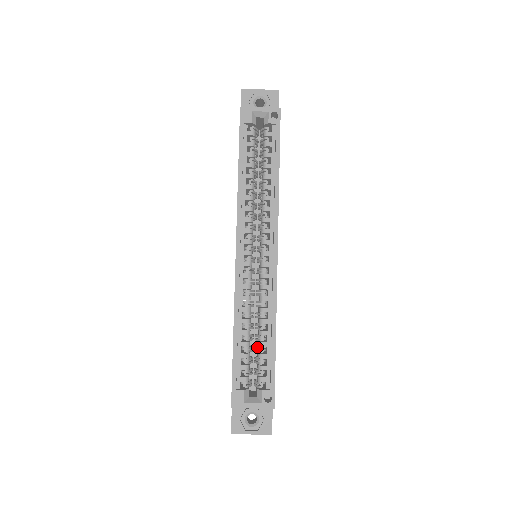
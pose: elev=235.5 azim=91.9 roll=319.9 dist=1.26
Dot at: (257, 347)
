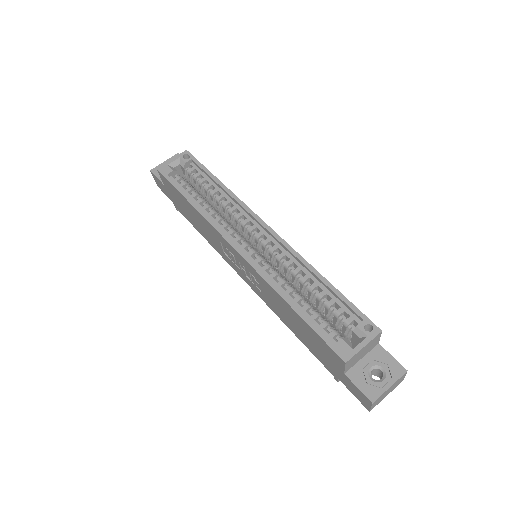
Dot at: (319, 304)
